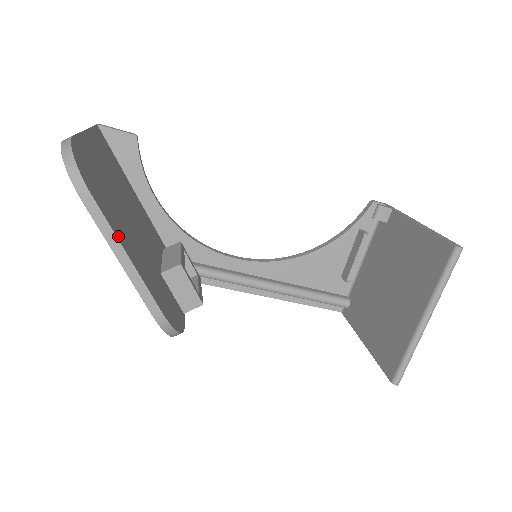
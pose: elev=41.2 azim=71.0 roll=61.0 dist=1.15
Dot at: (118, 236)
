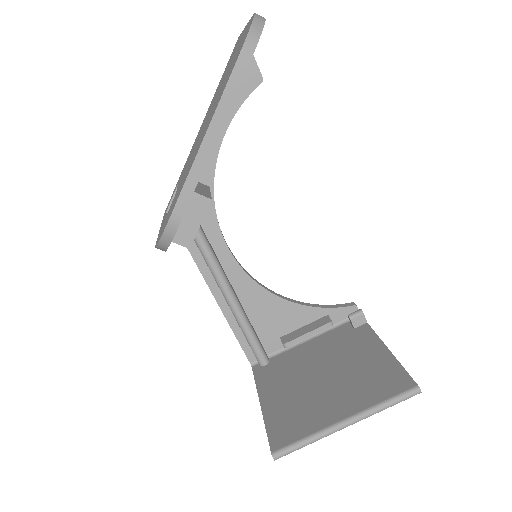
Dot at: (224, 121)
